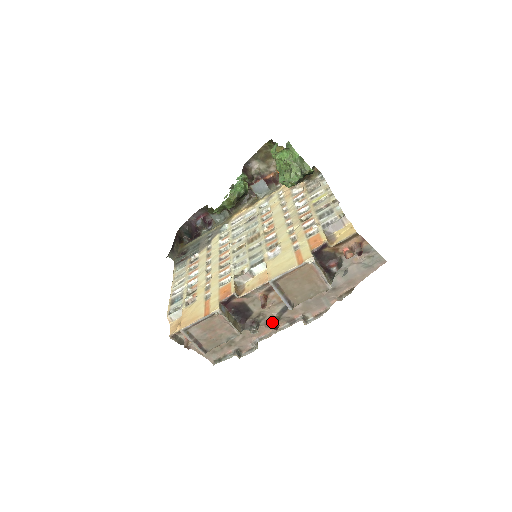
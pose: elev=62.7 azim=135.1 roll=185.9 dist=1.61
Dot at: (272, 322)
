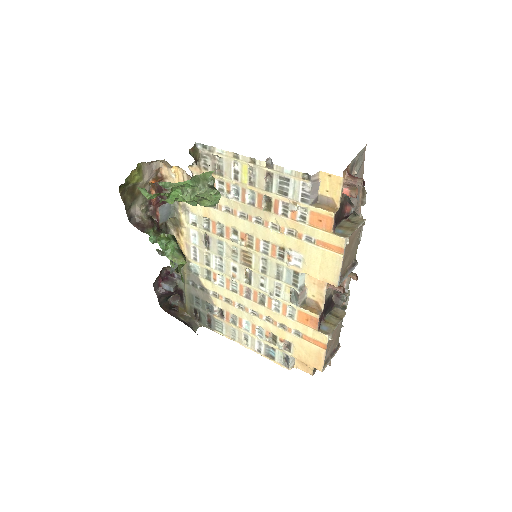
Dot at: occluded
